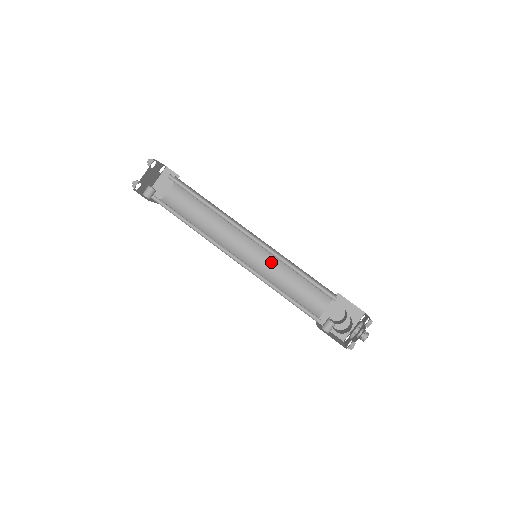
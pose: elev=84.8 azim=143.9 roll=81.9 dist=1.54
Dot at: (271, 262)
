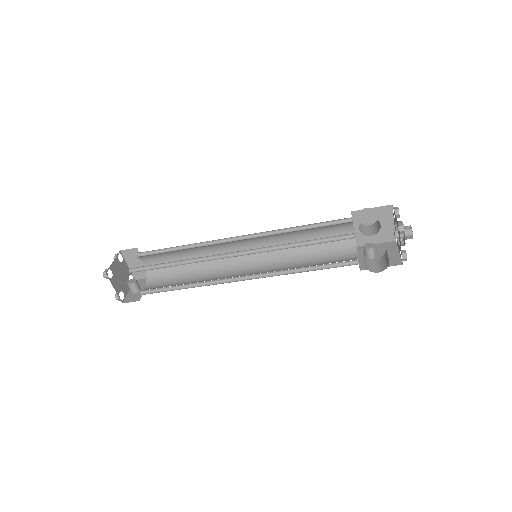
Dot at: (273, 241)
